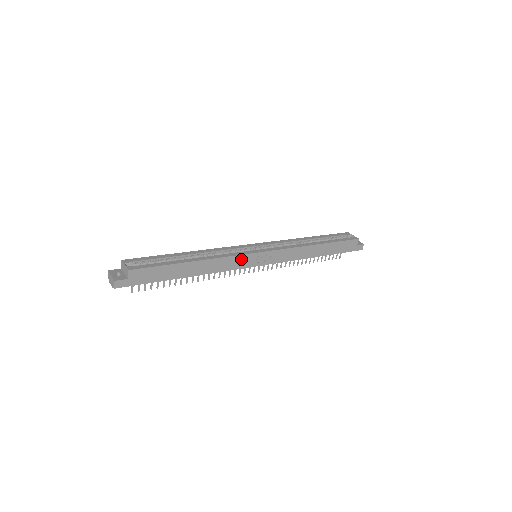
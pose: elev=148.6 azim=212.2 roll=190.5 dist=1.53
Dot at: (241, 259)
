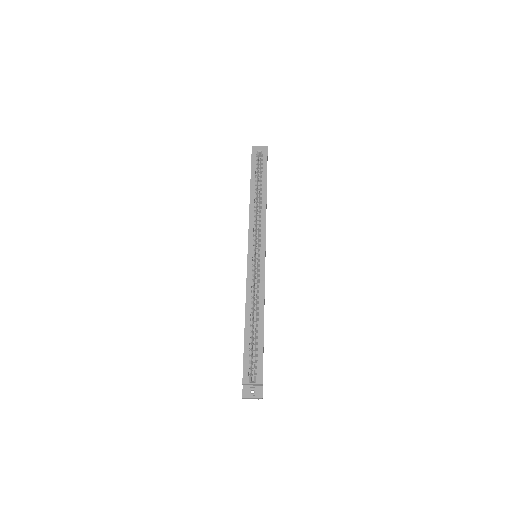
Dot at: occluded
